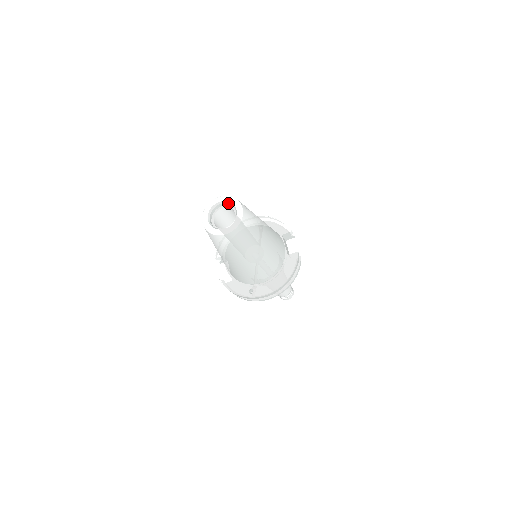
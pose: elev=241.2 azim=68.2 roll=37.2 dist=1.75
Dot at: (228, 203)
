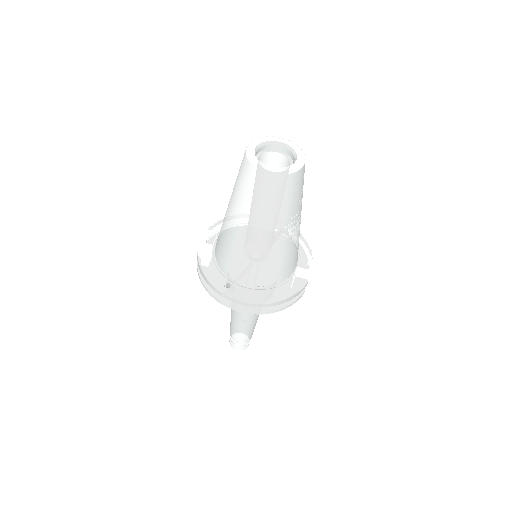
Dot at: (290, 149)
